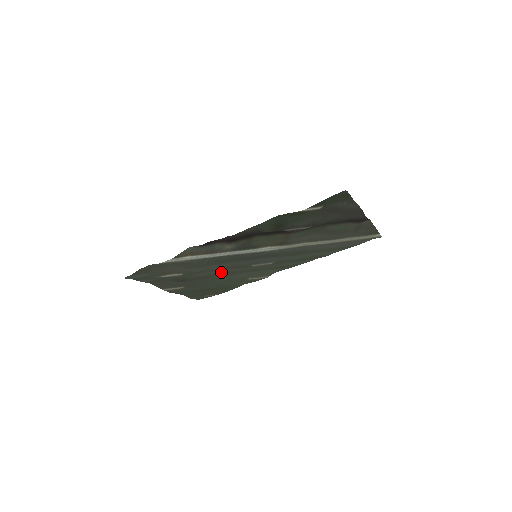
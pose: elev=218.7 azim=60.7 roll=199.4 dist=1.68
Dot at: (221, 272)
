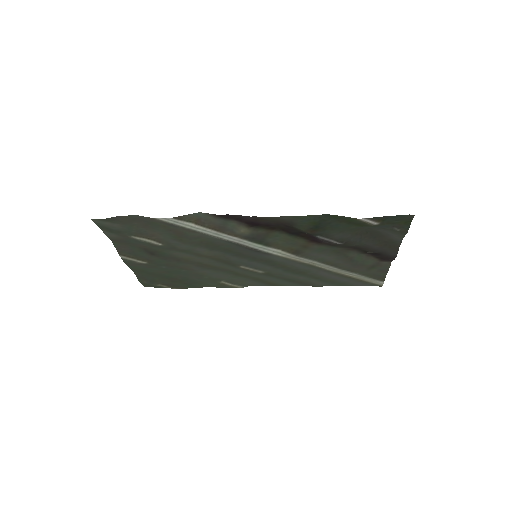
Dot at: (201, 261)
